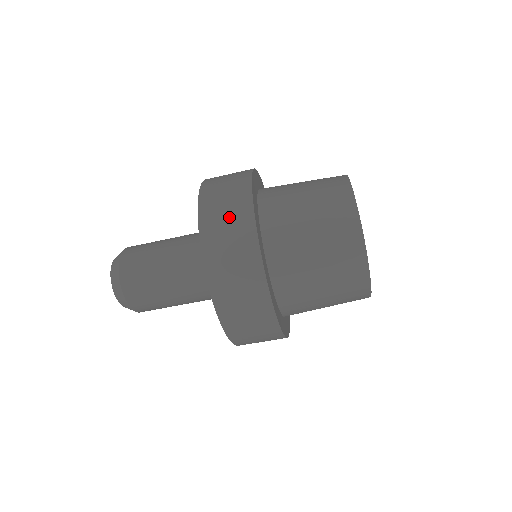
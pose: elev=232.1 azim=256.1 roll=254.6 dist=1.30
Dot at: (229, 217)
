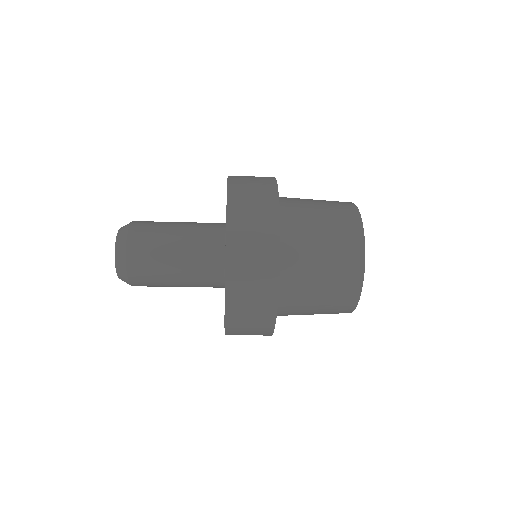
Dot at: (256, 216)
